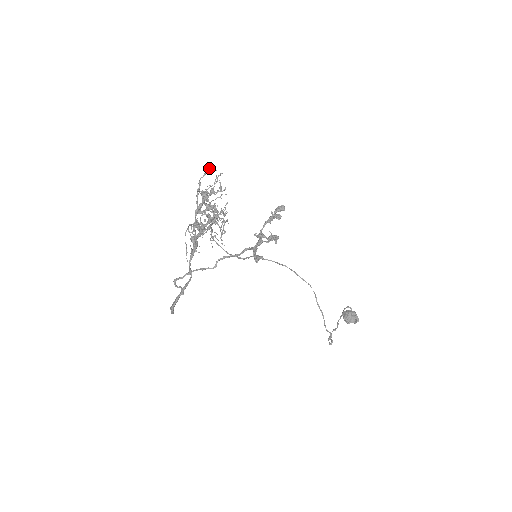
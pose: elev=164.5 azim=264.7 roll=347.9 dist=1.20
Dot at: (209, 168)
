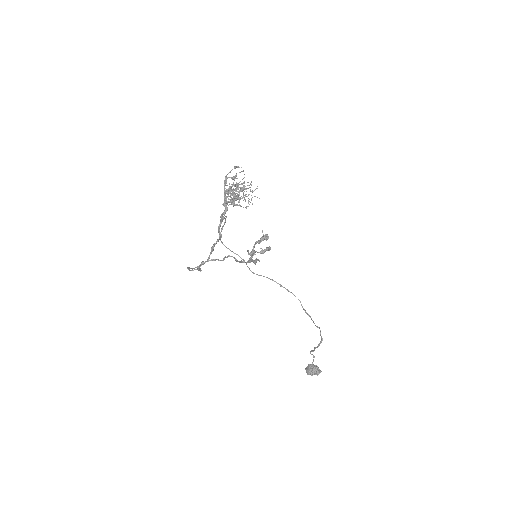
Dot at: occluded
